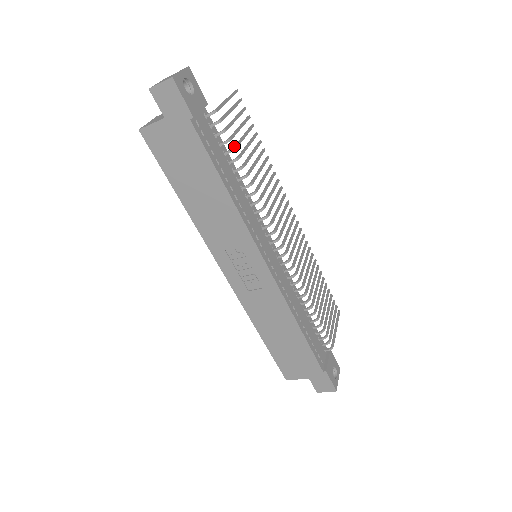
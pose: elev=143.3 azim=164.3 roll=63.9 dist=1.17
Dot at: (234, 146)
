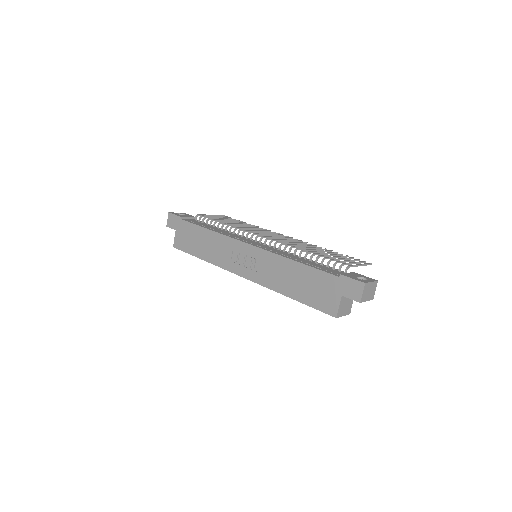
Dot at: (214, 220)
